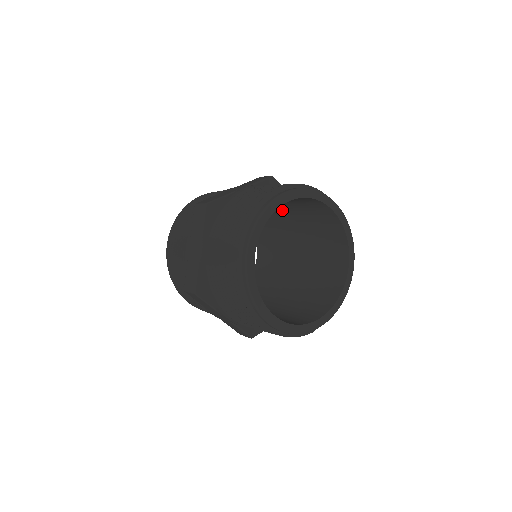
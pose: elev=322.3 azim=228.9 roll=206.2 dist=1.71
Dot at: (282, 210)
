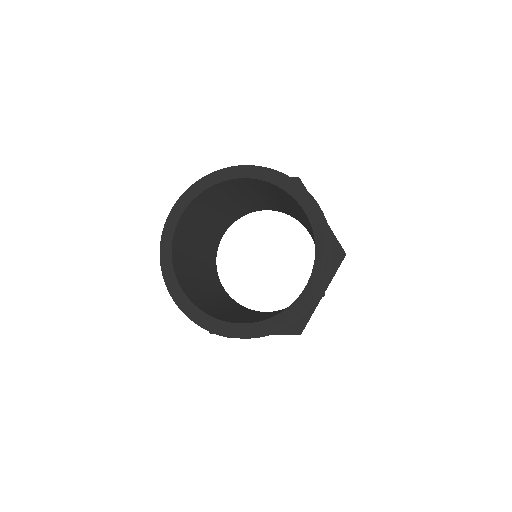
Dot at: (304, 219)
